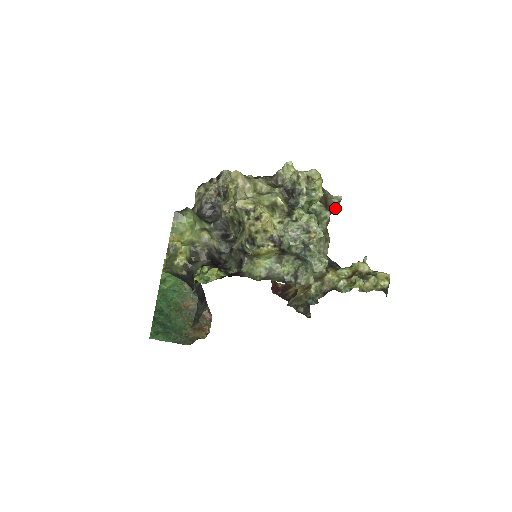
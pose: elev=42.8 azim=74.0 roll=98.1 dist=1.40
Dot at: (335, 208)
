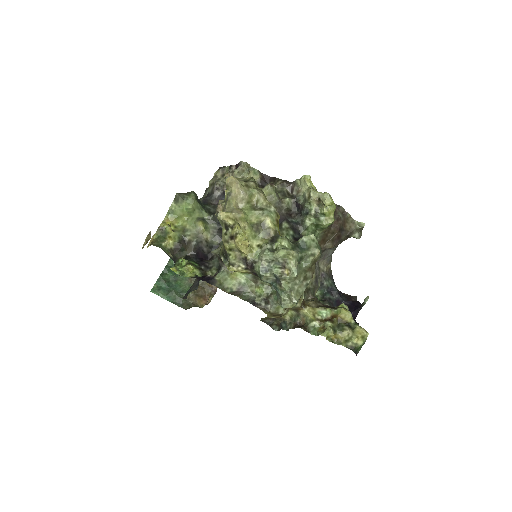
Dot at: (354, 234)
